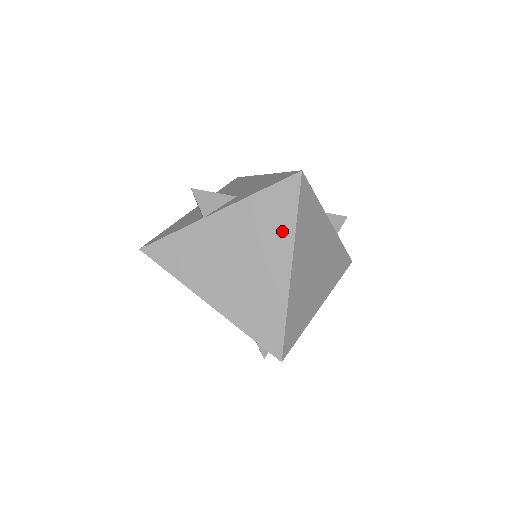
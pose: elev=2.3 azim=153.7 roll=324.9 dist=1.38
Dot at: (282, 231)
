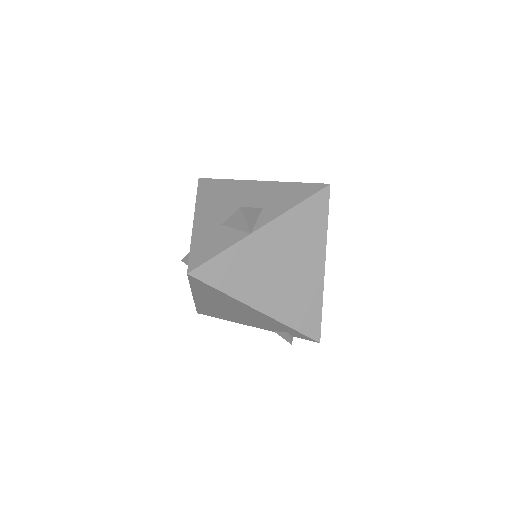
Dot at: (317, 236)
